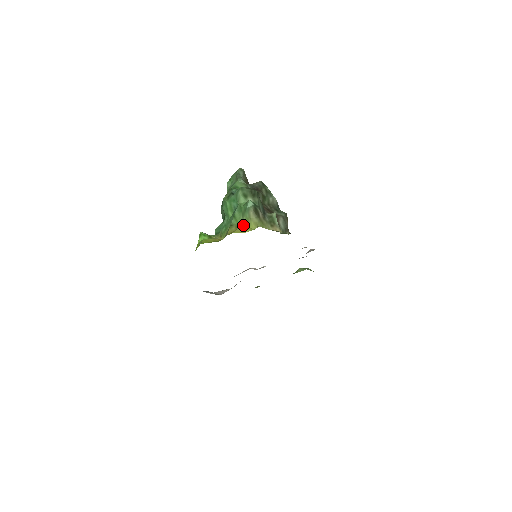
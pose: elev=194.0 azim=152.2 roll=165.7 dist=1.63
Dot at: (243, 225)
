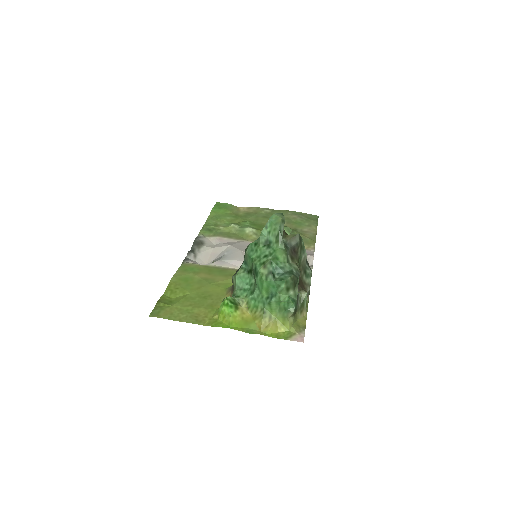
Dot at: (277, 319)
